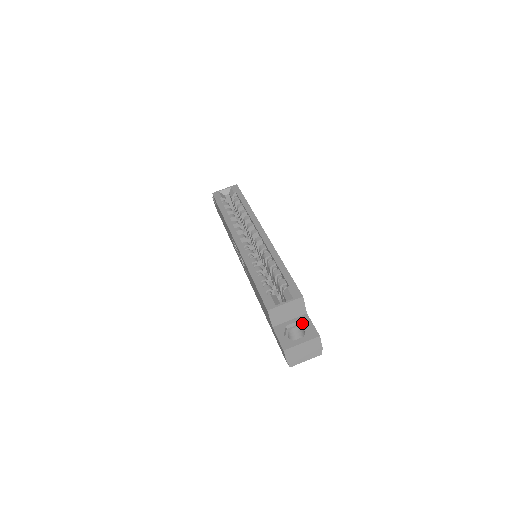
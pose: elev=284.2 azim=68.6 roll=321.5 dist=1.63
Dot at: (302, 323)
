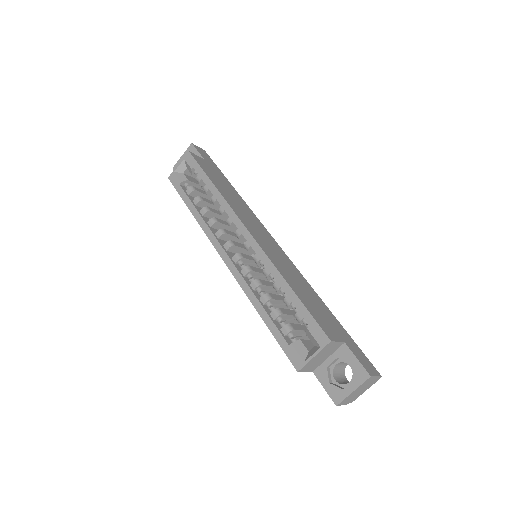
Dot at: (344, 360)
